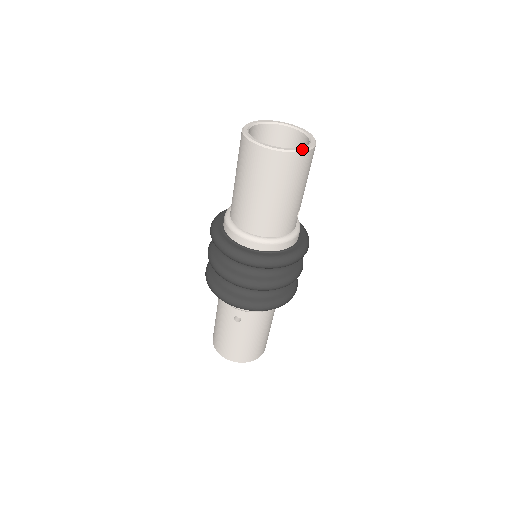
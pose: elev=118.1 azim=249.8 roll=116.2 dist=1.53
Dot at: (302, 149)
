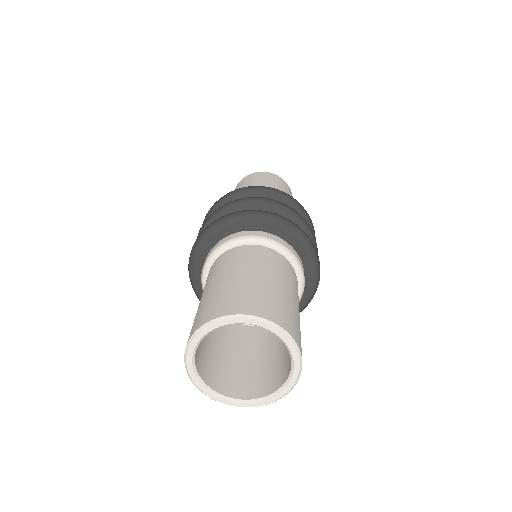
Dot at: (280, 398)
